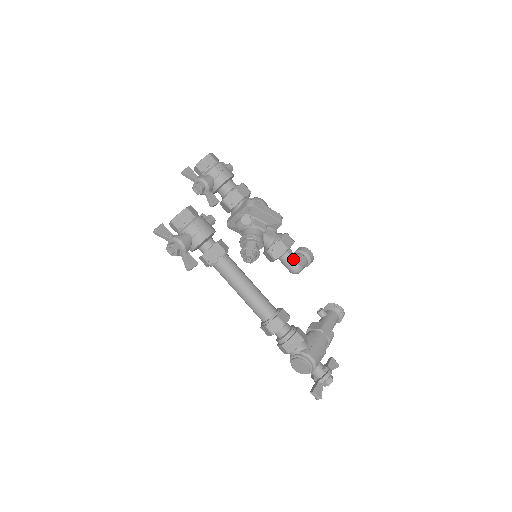
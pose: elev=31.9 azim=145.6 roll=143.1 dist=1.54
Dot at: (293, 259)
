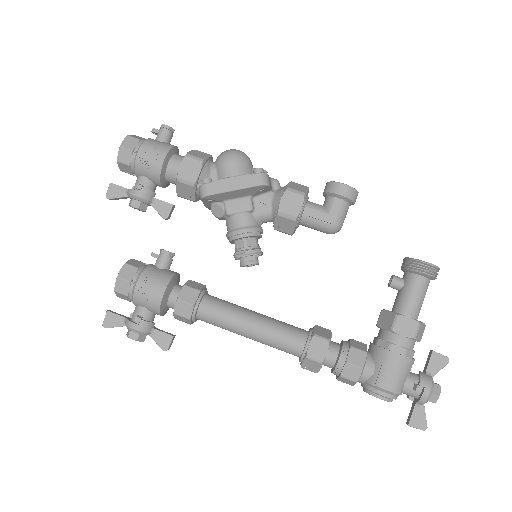
Dot at: (317, 220)
